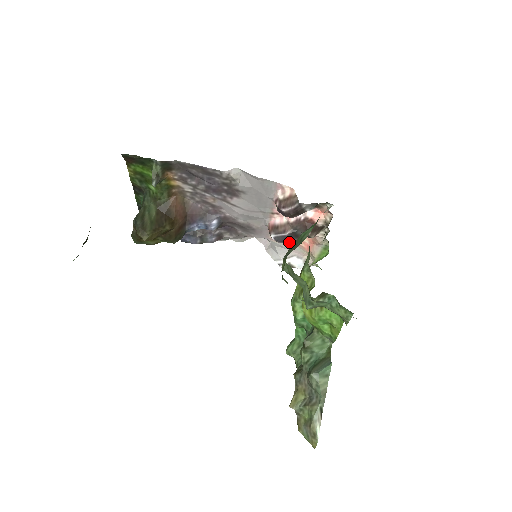
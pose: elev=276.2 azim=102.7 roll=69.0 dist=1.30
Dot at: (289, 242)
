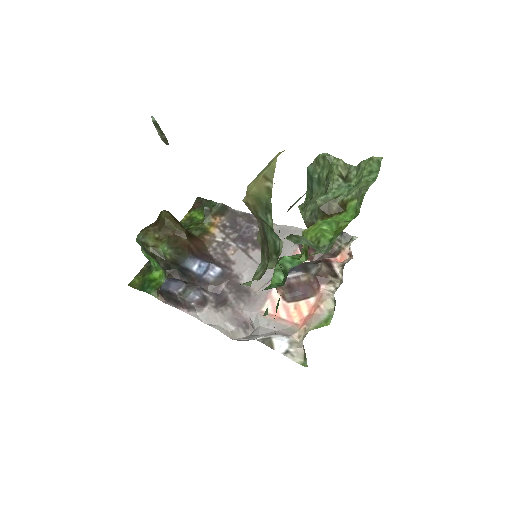
Dot at: (282, 318)
